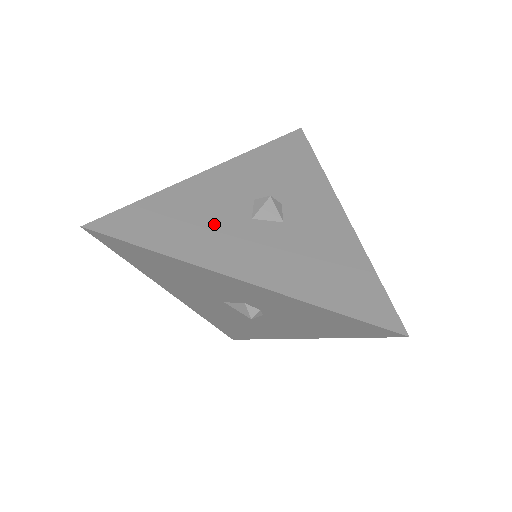
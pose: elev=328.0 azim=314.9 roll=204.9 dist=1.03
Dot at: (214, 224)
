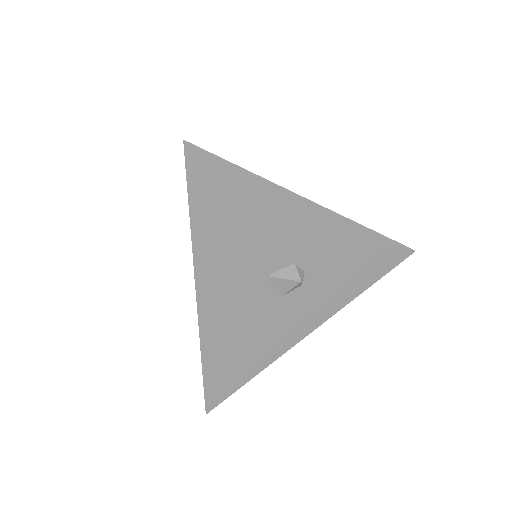
Dot at: occluded
